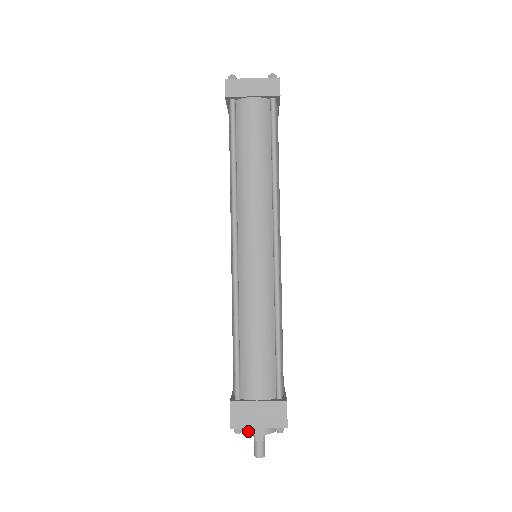
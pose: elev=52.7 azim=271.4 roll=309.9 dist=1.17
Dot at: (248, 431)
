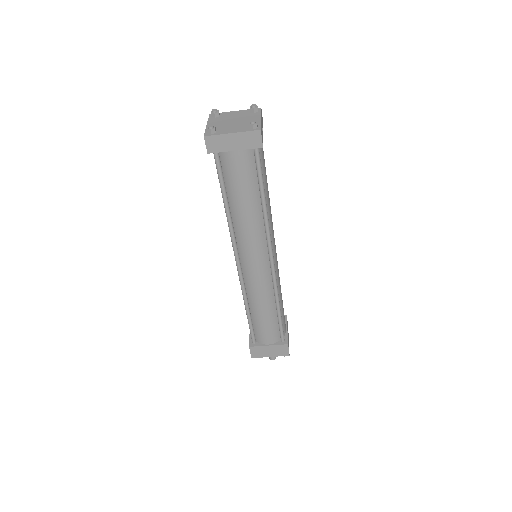
Dot at: occluded
